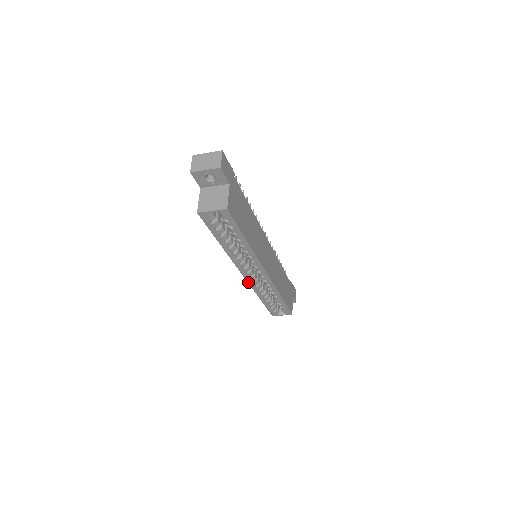
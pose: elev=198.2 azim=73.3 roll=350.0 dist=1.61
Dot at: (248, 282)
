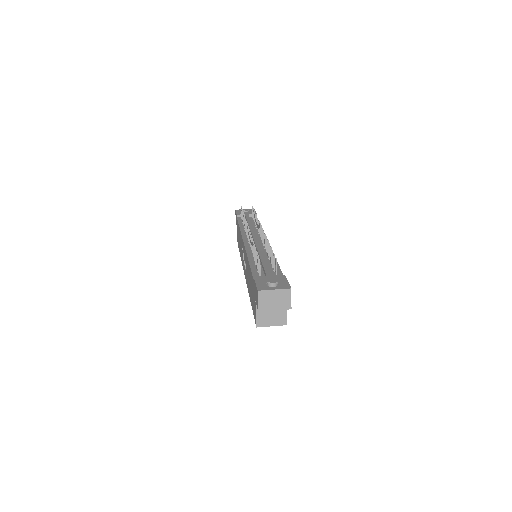
Dot at: occluded
